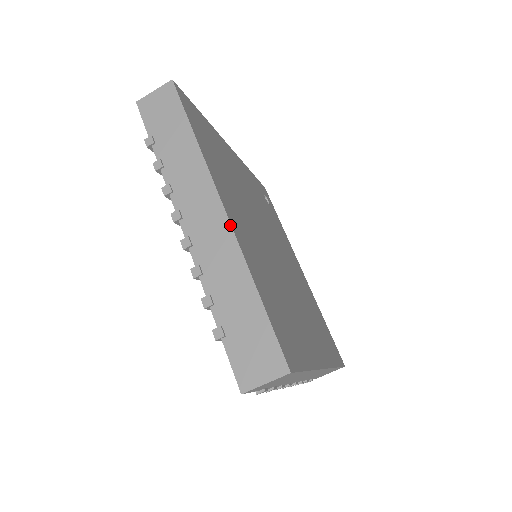
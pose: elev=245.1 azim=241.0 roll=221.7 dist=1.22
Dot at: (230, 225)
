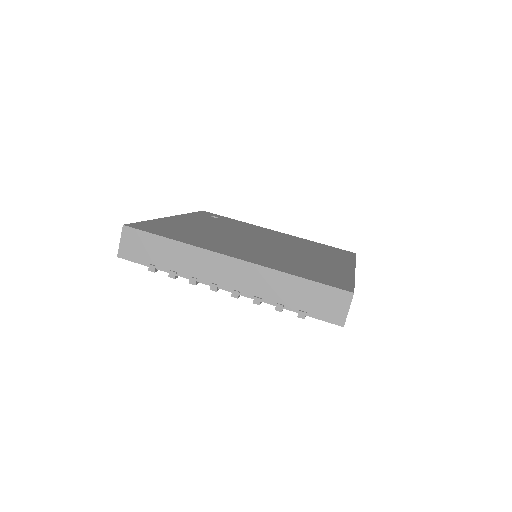
Dot at: (246, 262)
